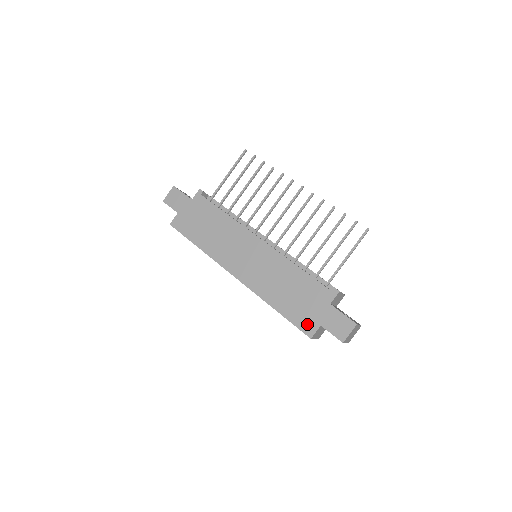
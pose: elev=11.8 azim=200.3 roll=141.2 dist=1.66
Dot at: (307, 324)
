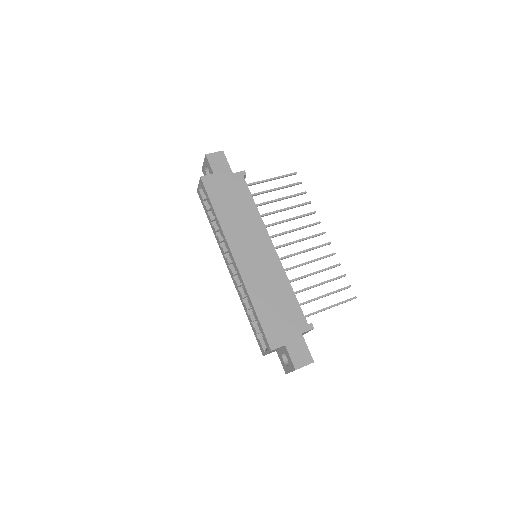
Dot at: (275, 337)
